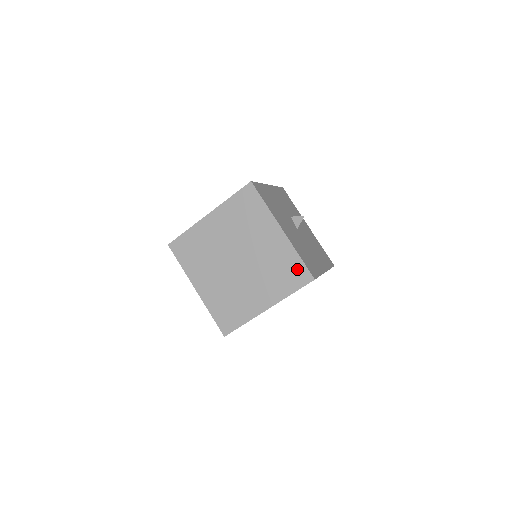
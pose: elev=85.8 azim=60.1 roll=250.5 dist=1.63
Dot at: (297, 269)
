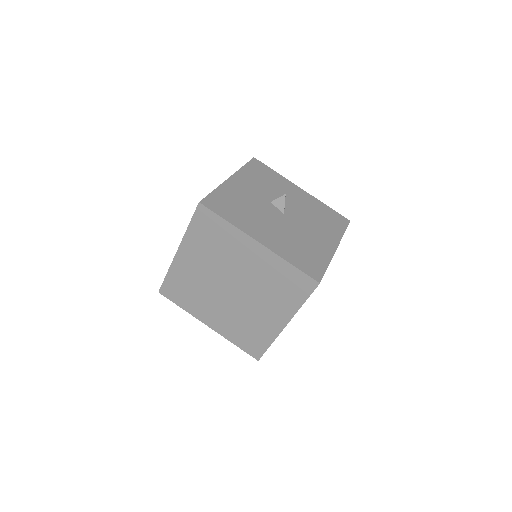
Dot at: (295, 278)
